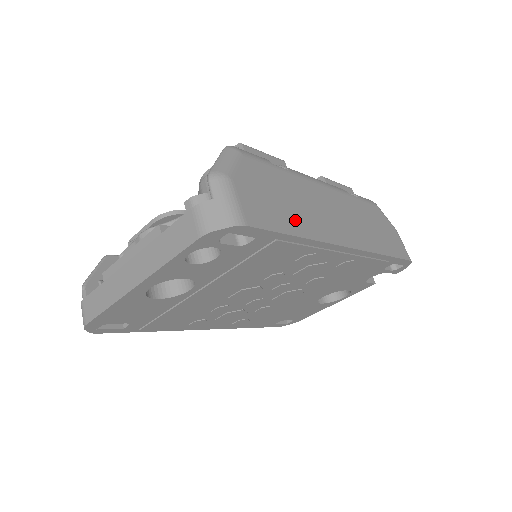
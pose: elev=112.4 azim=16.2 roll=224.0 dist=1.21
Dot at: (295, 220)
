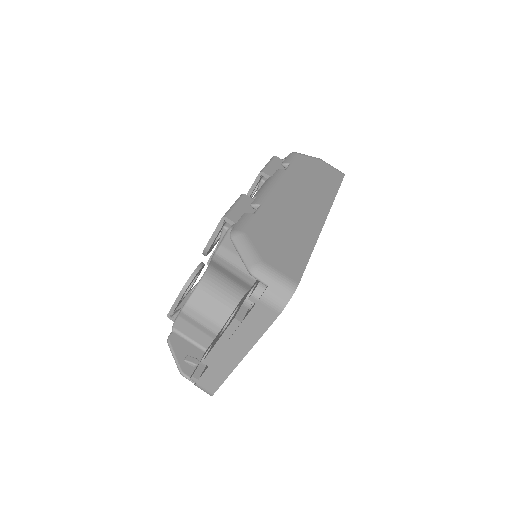
Dot at: (300, 242)
